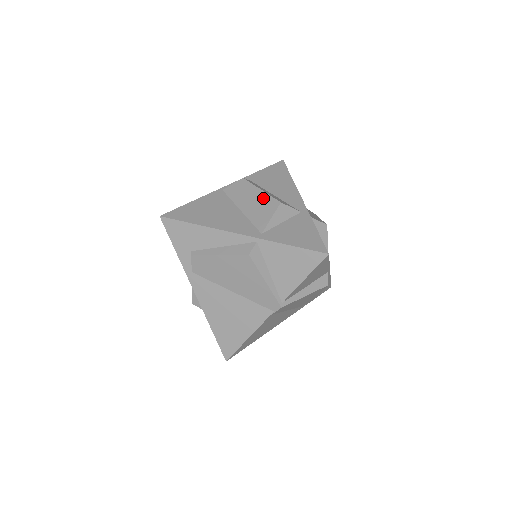
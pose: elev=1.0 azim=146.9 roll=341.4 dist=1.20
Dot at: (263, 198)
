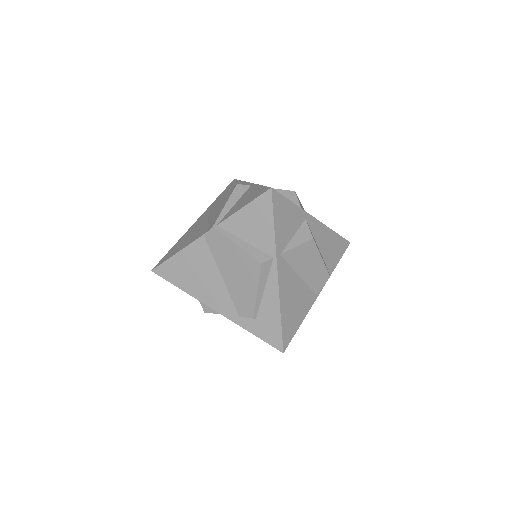
Dot at: occluded
